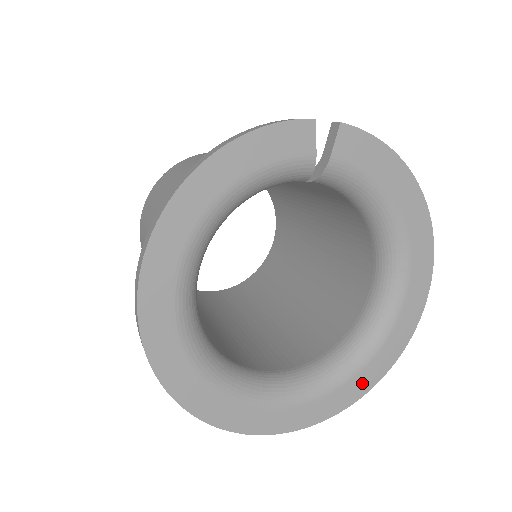
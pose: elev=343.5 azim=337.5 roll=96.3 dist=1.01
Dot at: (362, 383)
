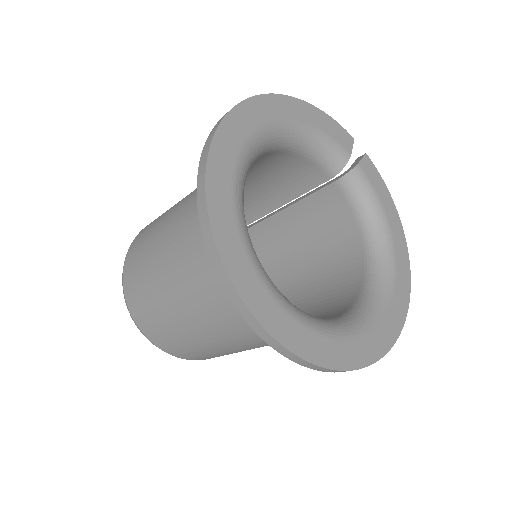
Dot at: (350, 354)
